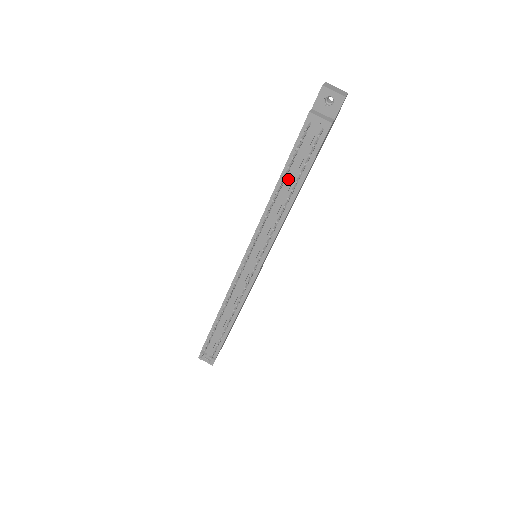
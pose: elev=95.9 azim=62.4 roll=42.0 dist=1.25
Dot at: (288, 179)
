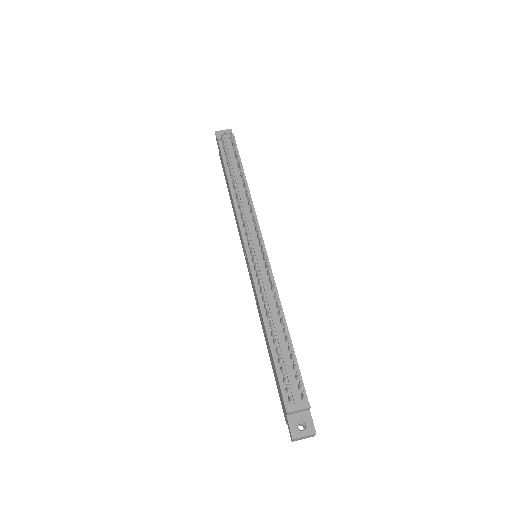
Dot at: (234, 177)
